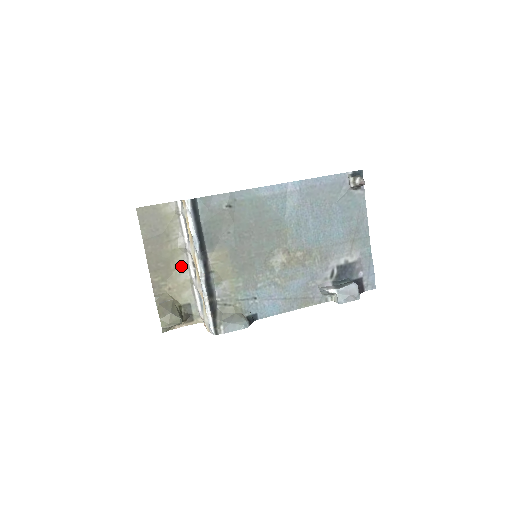
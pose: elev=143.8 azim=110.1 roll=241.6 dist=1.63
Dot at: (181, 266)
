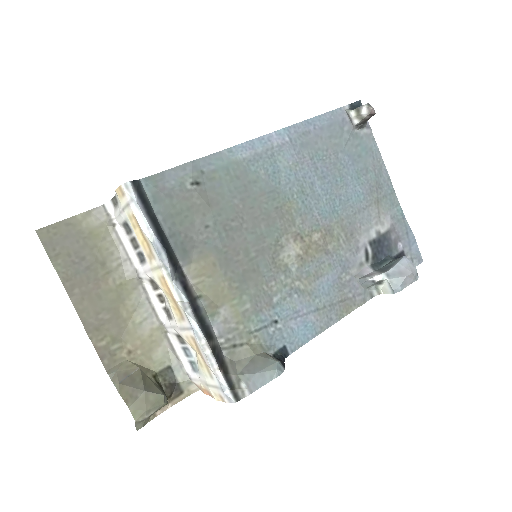
Dot at: (139, 309)
